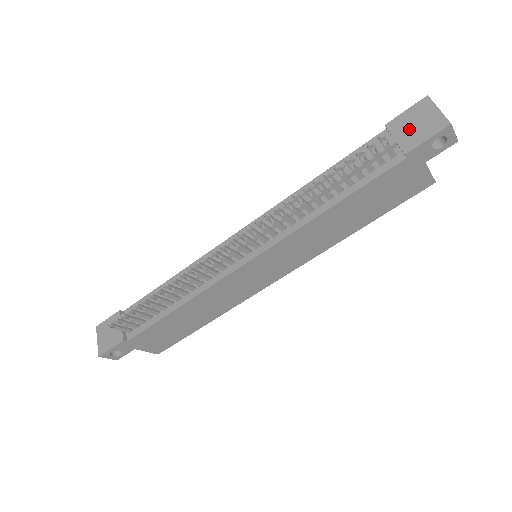
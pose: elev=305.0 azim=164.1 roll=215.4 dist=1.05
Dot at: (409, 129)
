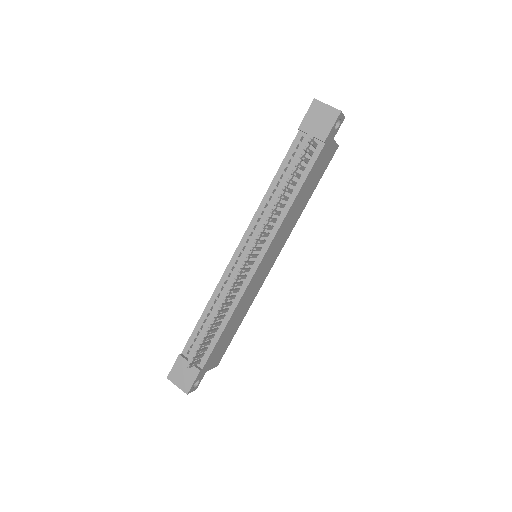
Dot at: (316, 125)
